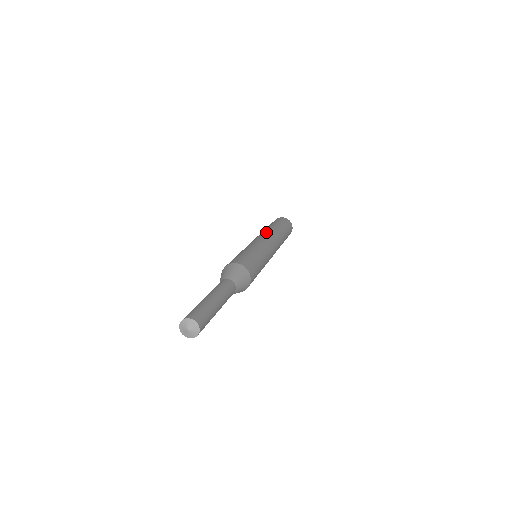
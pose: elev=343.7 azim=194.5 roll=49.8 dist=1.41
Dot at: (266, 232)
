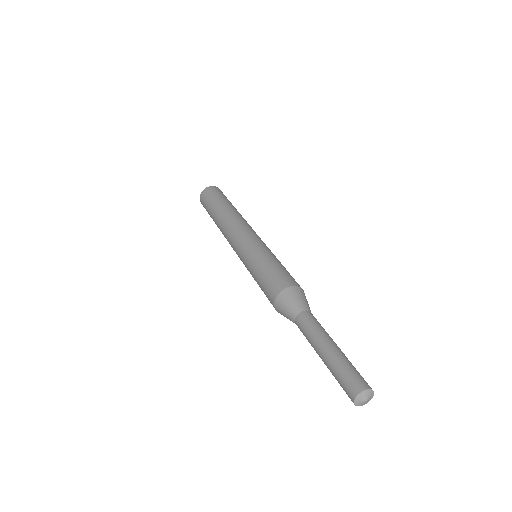
Dot at: (246, 221)
